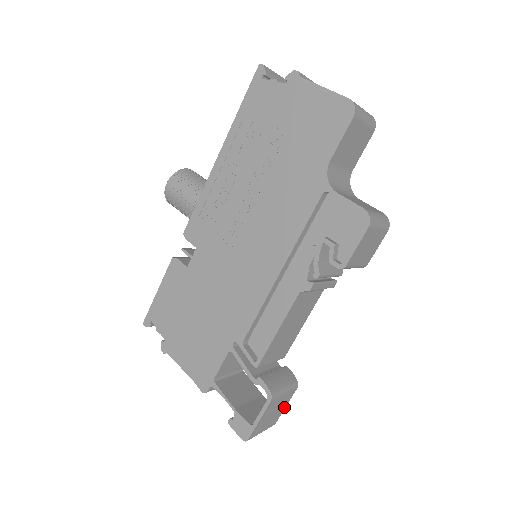
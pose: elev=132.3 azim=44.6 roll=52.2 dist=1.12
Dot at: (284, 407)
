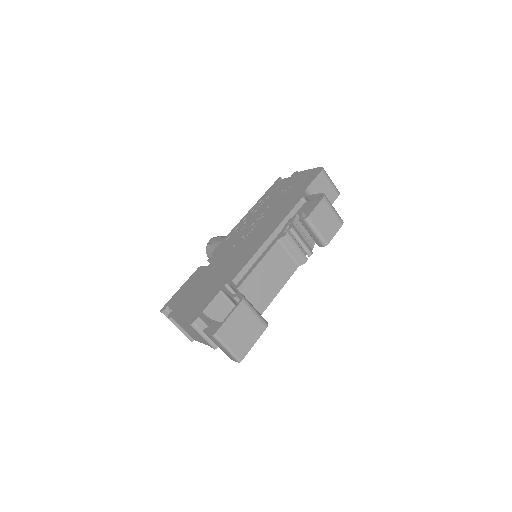
Dot at: (253, 342)
